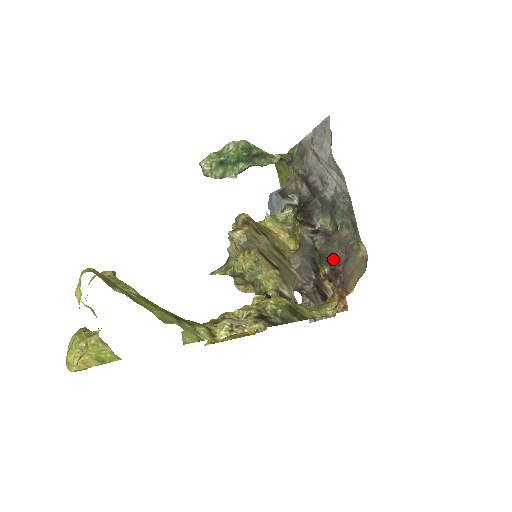
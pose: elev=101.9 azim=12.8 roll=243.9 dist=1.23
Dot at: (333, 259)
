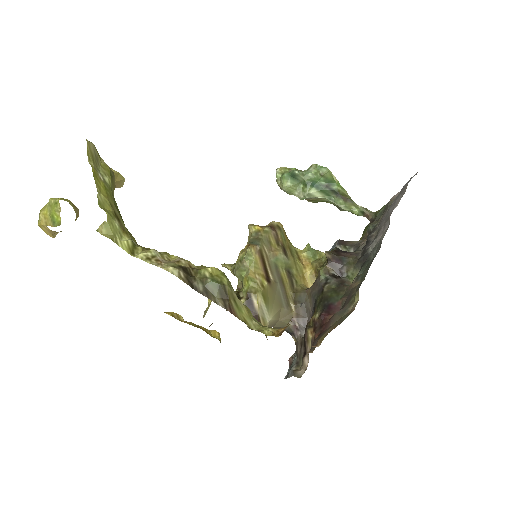
Dot at: (329, 307)
